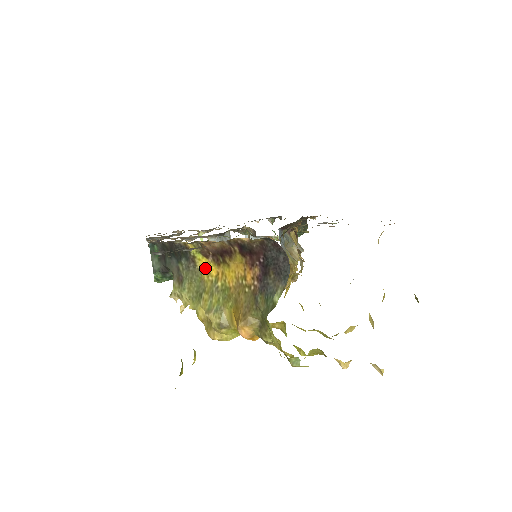
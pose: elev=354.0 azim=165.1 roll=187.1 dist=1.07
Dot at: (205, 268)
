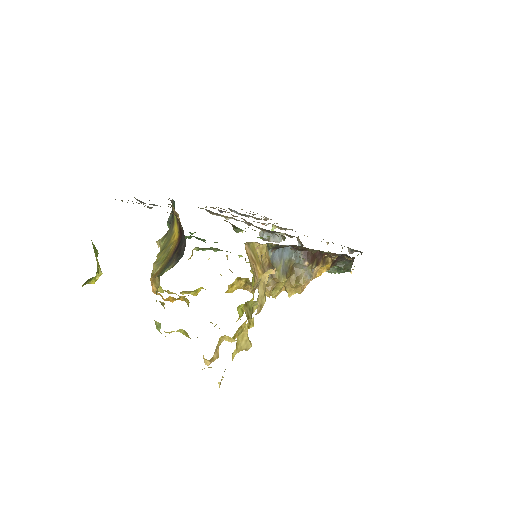
Dot at: (175, 232)
